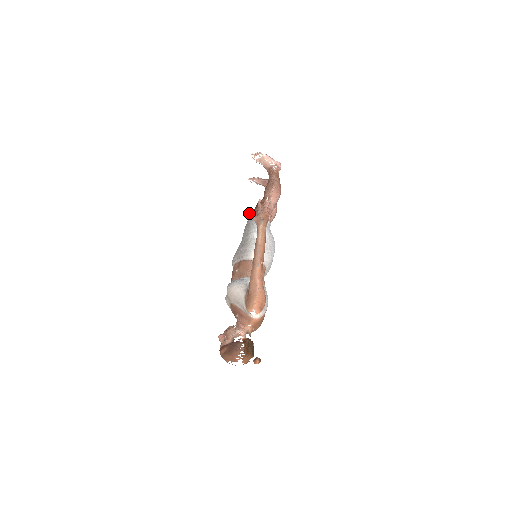
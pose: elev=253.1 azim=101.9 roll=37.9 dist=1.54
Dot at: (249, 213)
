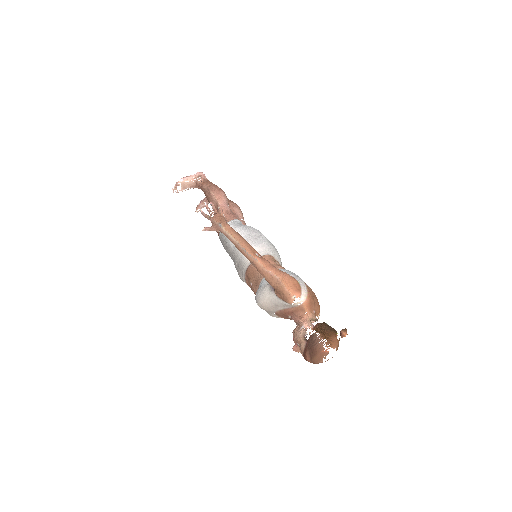
Dot at: occluded
